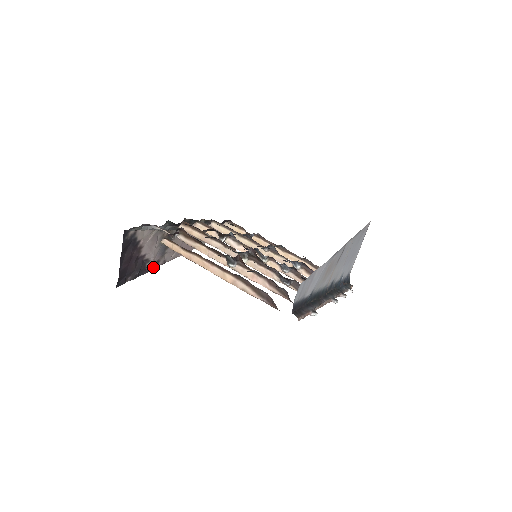
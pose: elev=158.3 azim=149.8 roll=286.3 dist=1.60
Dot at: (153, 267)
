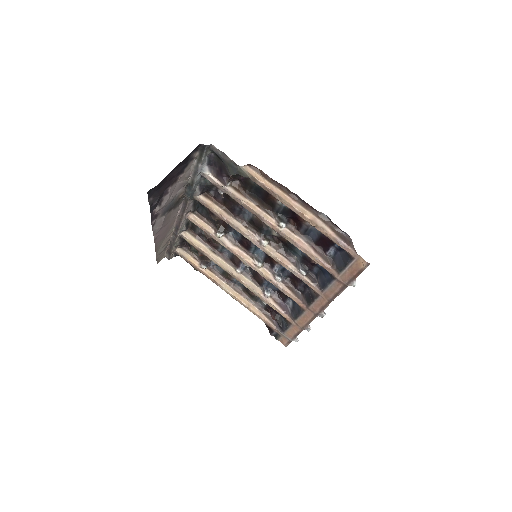
Dot at: (152, 217)
